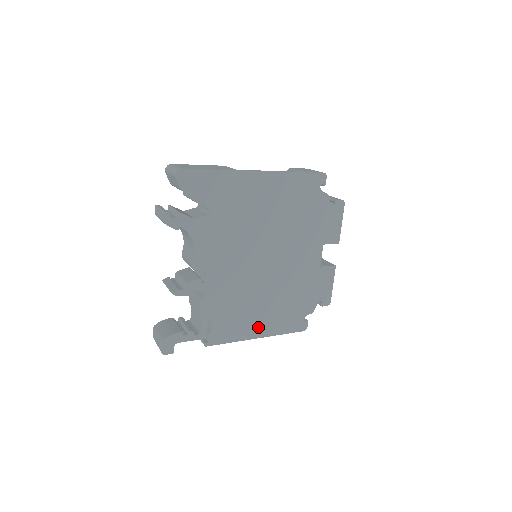
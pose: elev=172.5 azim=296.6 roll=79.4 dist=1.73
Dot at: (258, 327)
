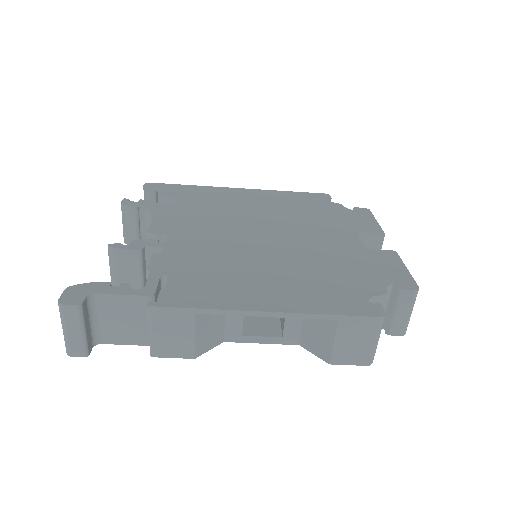
Dot at: (264, 297)
